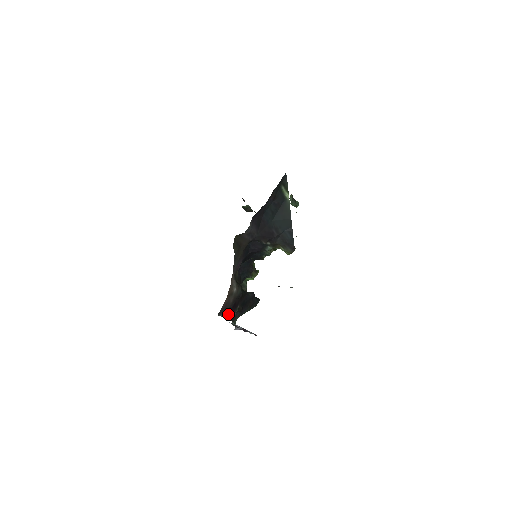
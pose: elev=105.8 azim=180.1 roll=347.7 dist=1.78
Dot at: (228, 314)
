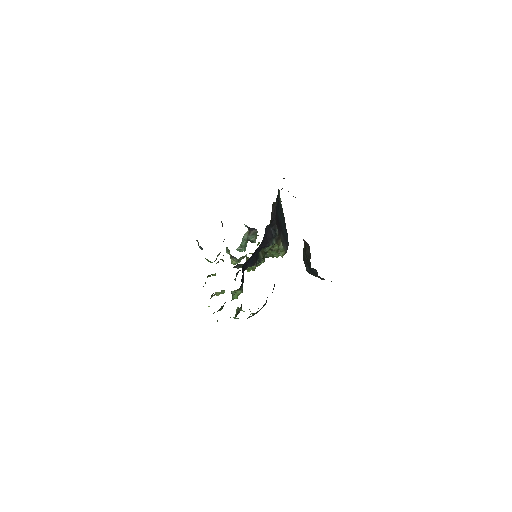
Dot at: occluded
